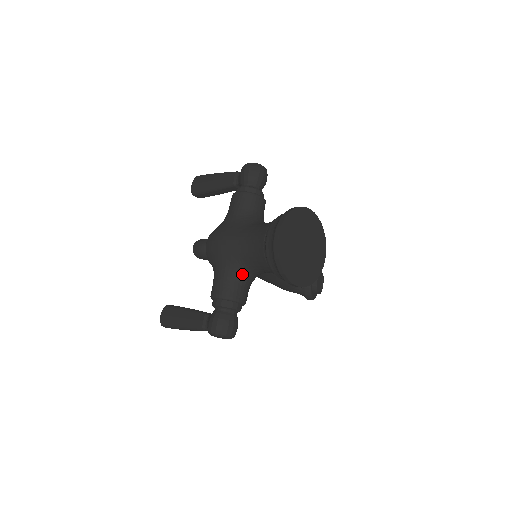
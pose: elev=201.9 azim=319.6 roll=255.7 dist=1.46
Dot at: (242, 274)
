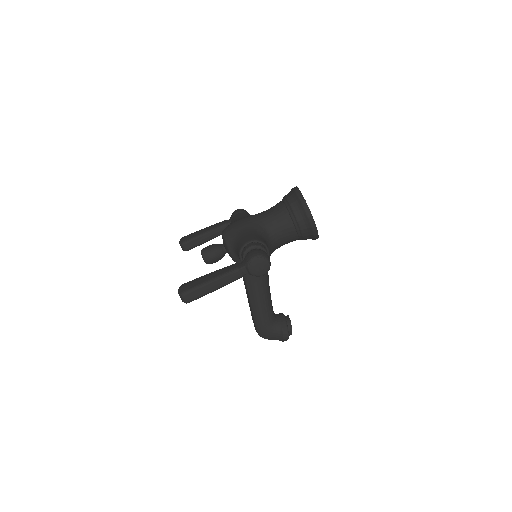
Dot at: (264, 234)
